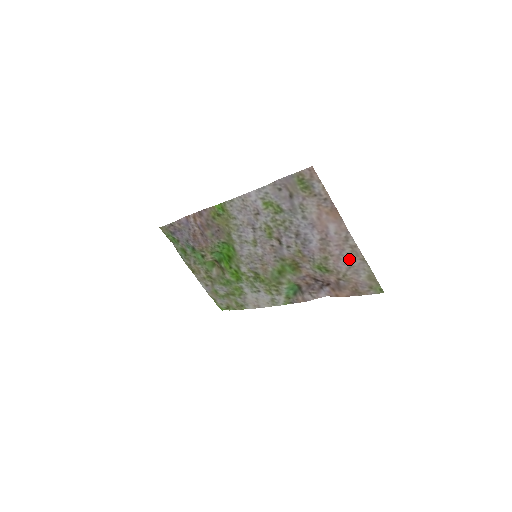
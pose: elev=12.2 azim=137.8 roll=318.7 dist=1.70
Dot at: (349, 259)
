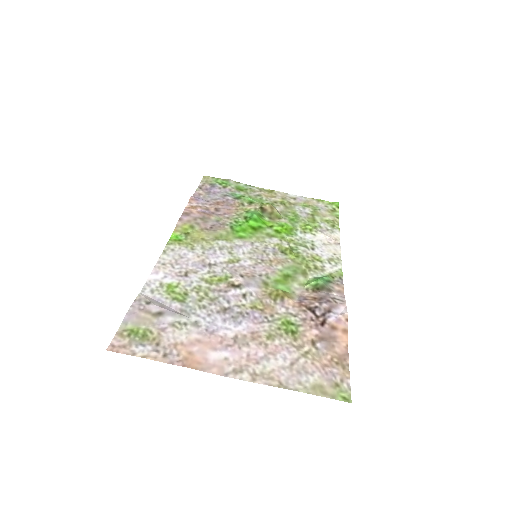
Dot at: (276, 366)
